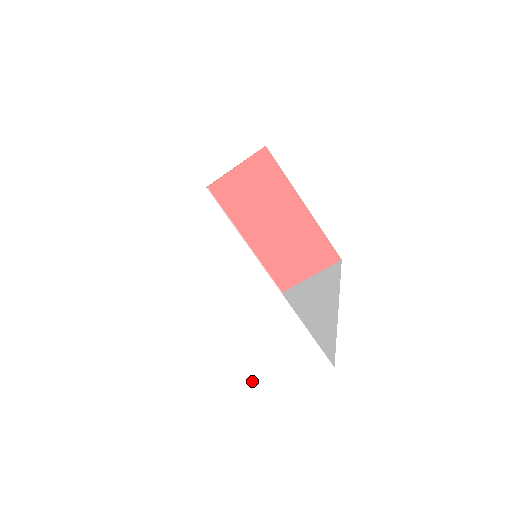
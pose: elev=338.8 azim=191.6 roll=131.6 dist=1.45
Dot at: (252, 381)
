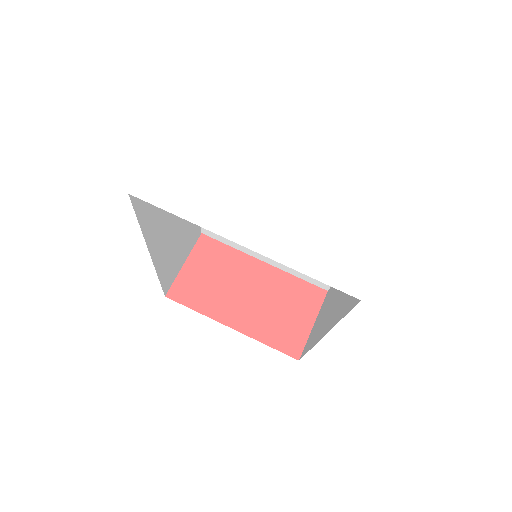
Dot at: (345, 256)
